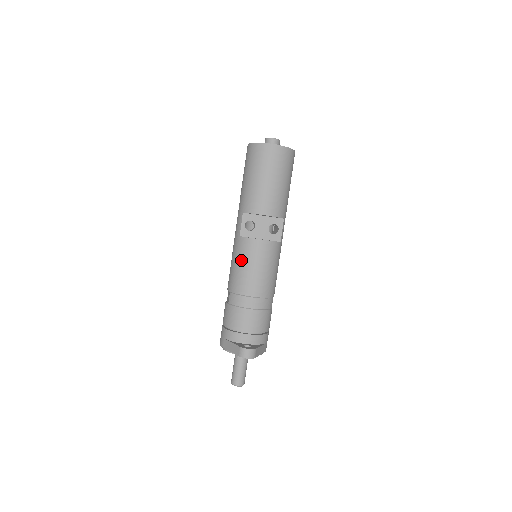
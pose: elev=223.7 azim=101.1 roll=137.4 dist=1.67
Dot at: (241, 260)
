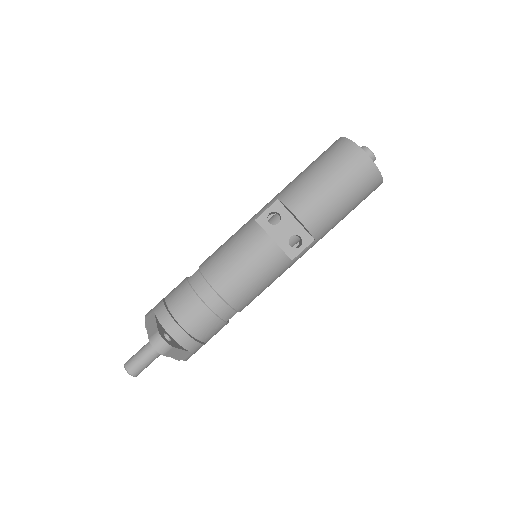
Dot at: (236, 244)
